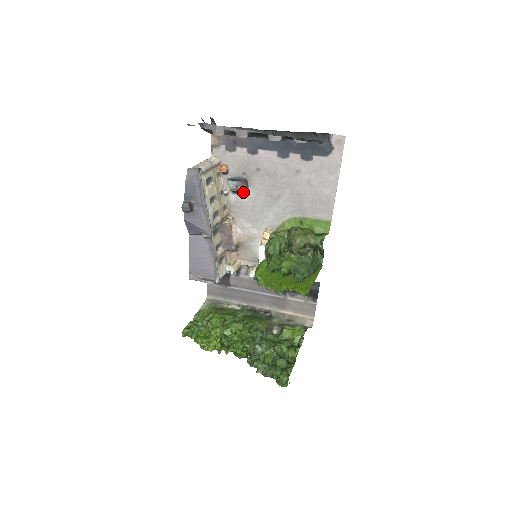
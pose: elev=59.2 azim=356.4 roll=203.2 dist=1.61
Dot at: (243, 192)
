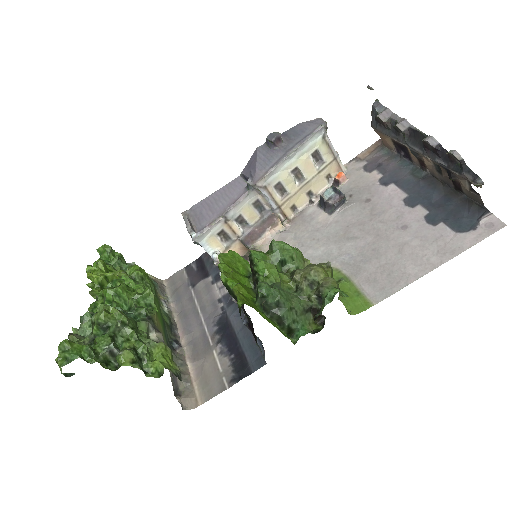
Dot at: (328, 208)
